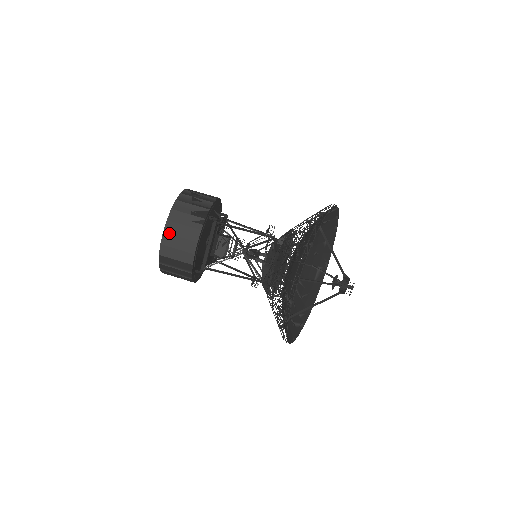
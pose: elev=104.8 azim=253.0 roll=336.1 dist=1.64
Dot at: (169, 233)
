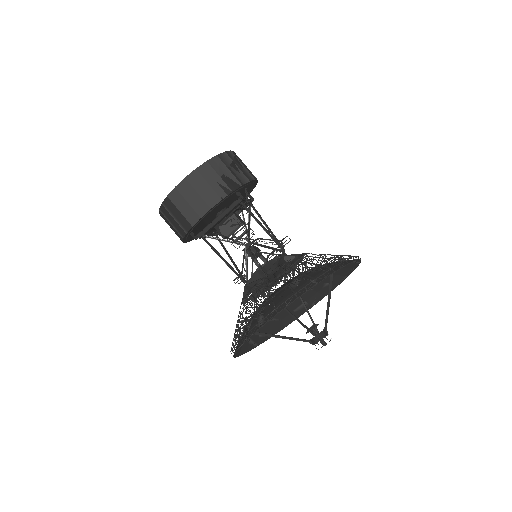
Dot at: (190, 182)
